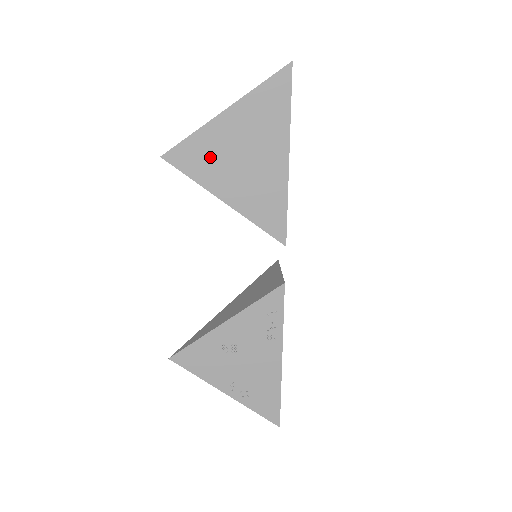
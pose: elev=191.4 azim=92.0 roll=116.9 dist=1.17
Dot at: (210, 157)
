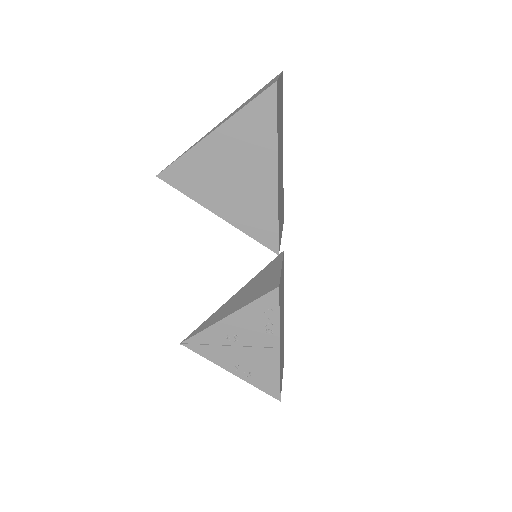
Dot at: (202, 176)
